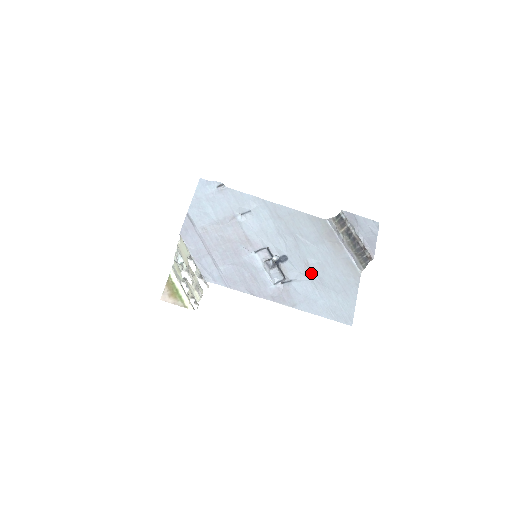
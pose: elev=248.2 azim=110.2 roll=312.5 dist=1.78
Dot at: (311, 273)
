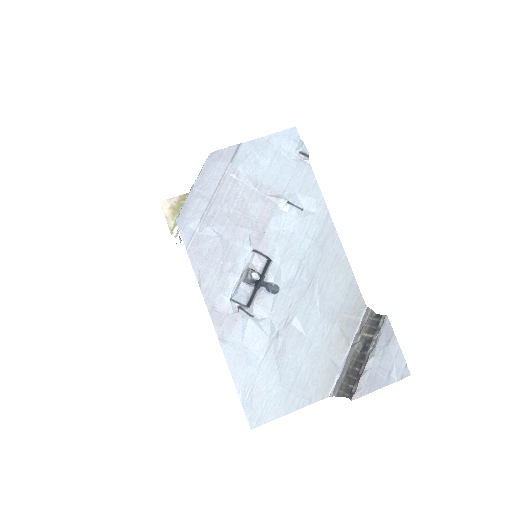
Dot at: (281, 333)
